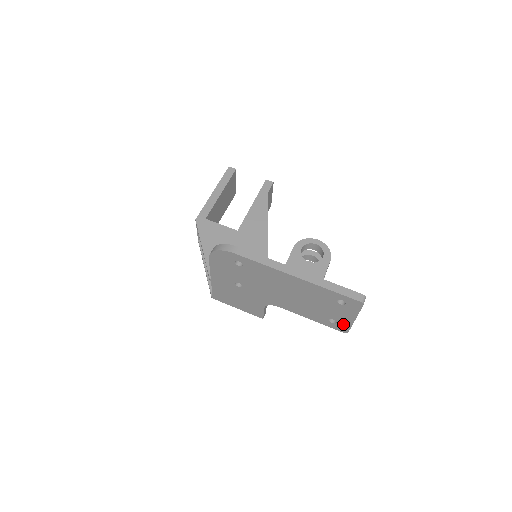
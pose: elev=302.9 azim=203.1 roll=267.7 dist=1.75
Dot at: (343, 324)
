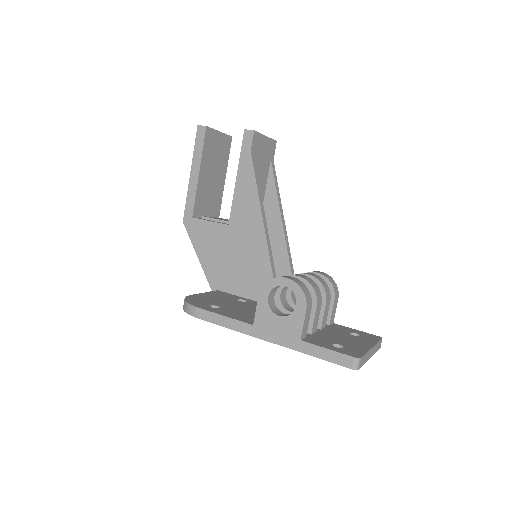
Dot at: occluded
